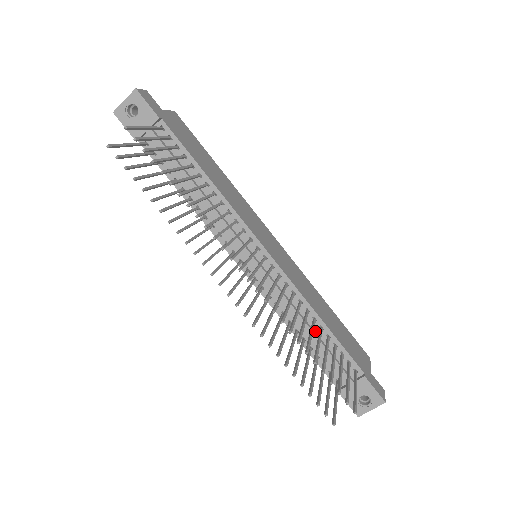
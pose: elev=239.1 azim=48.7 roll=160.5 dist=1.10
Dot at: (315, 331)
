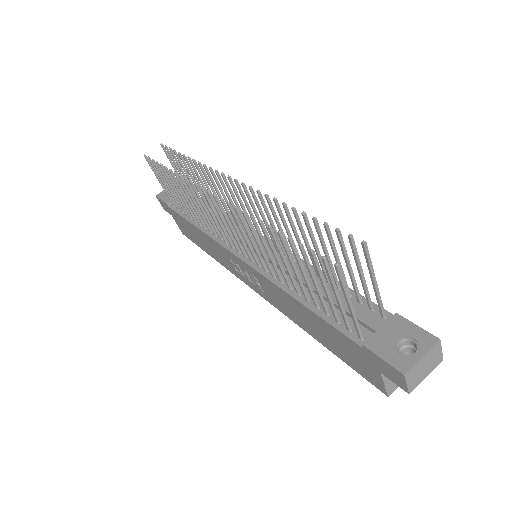
Dot at: (321, 288)
